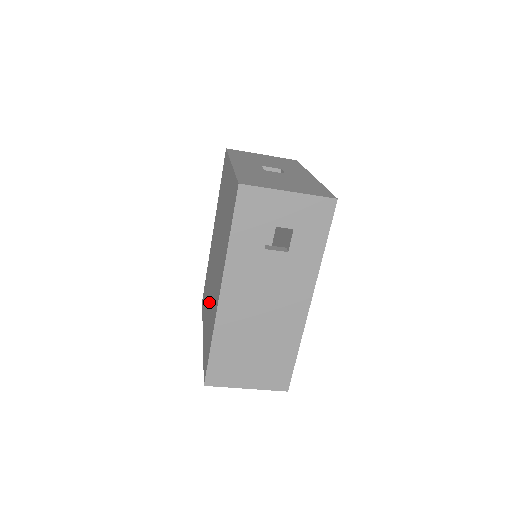
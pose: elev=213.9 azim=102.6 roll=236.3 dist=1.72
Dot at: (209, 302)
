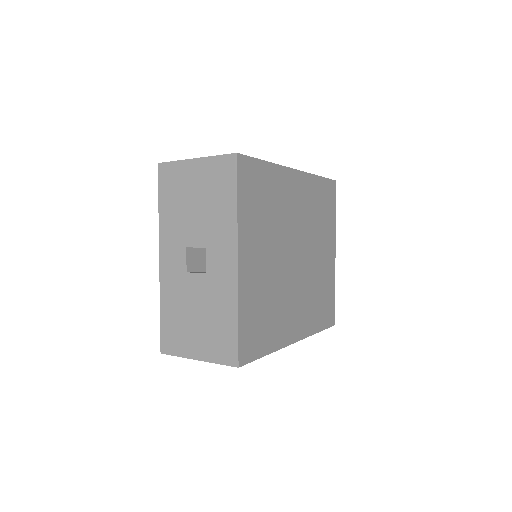
Dot at: occluded
